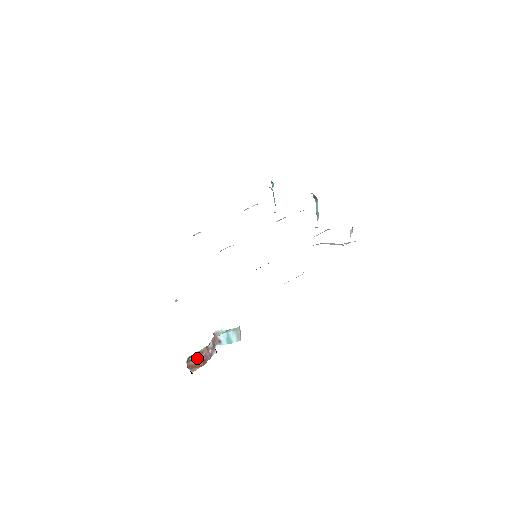
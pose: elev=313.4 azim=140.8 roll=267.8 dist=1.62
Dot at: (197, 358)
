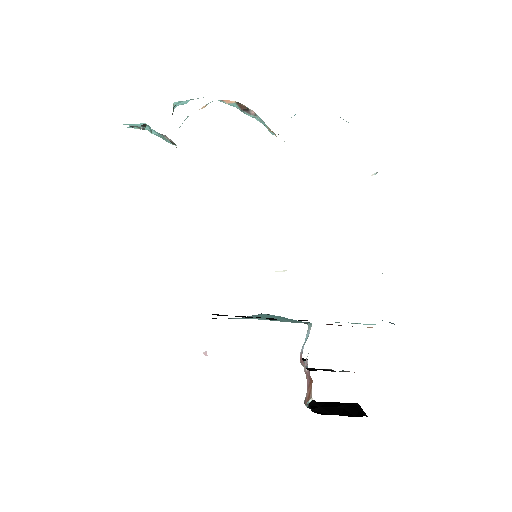
Dot at: (307, 390)
